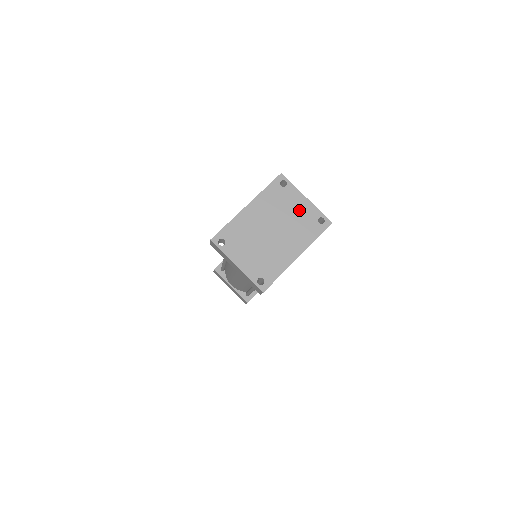
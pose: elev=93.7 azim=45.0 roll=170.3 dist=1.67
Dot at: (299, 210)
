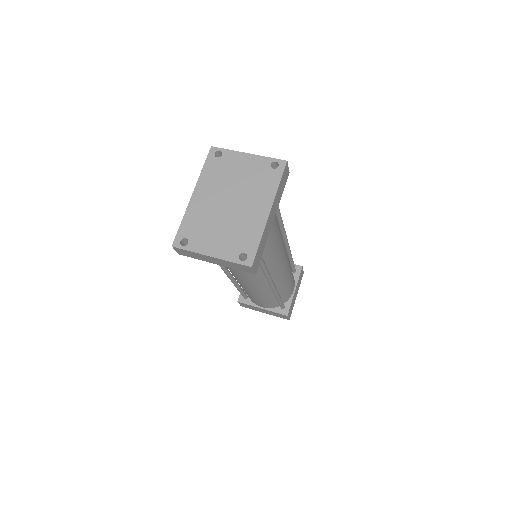
Dot at: (247, 169)
